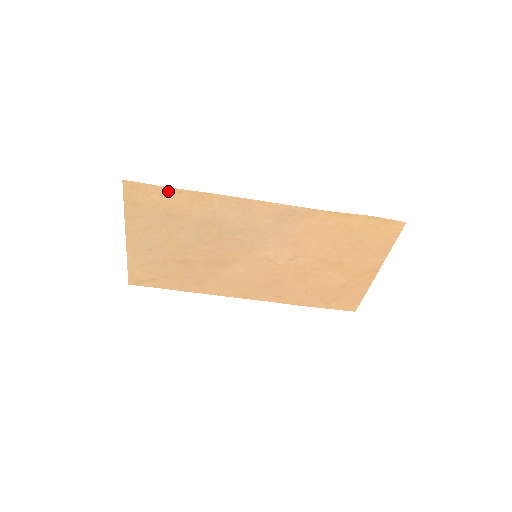
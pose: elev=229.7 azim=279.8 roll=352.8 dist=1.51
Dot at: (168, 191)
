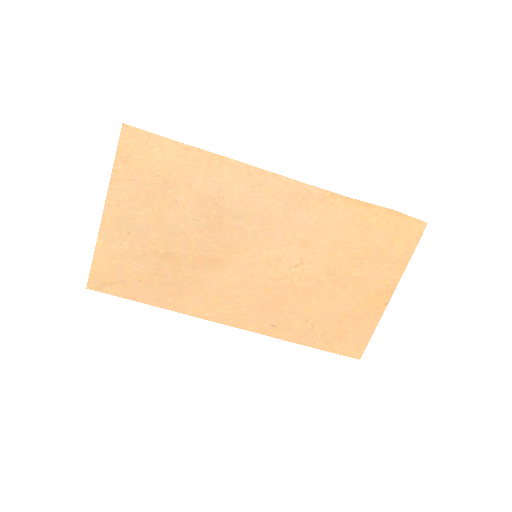
Dot at: (172, 146)
